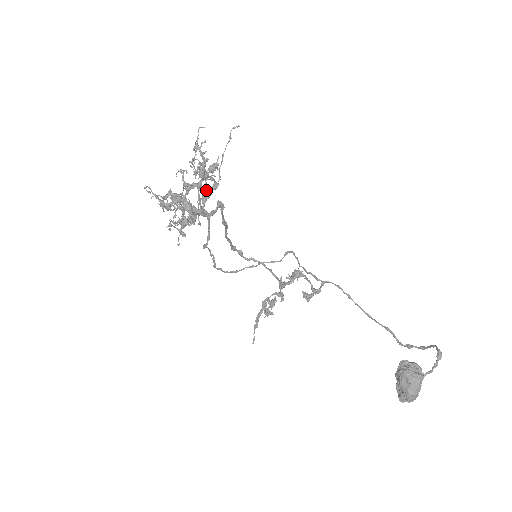
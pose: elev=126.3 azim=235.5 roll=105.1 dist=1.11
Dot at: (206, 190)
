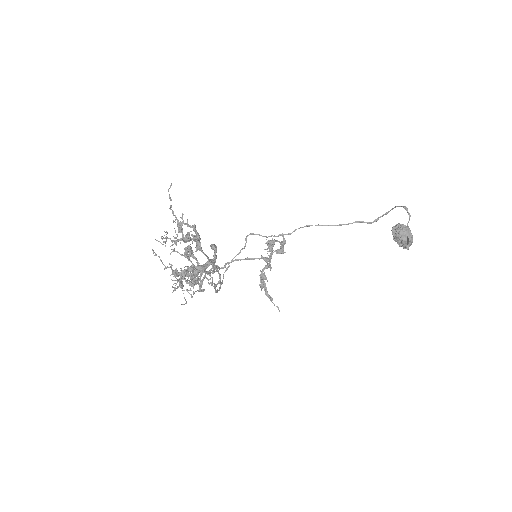
Dot at: (187, 248)
